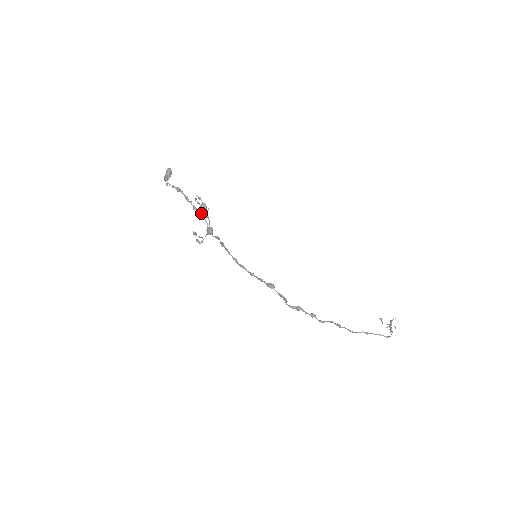
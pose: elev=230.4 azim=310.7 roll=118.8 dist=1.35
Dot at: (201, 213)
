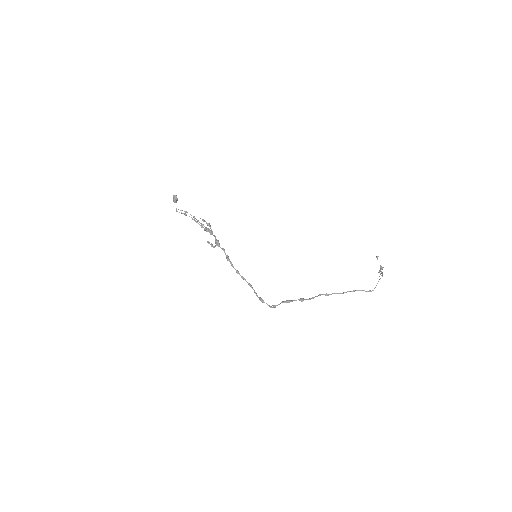
Dot at: (207, 231)
